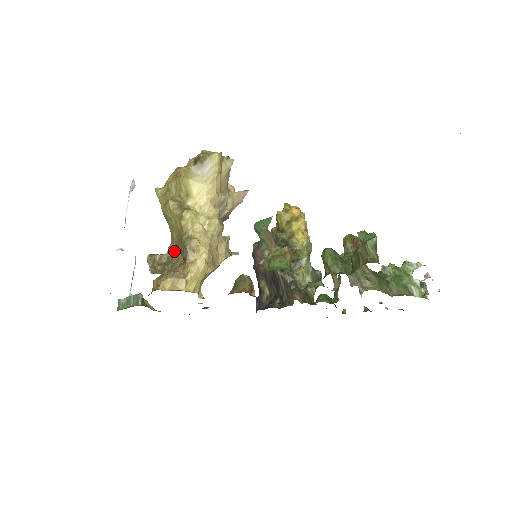
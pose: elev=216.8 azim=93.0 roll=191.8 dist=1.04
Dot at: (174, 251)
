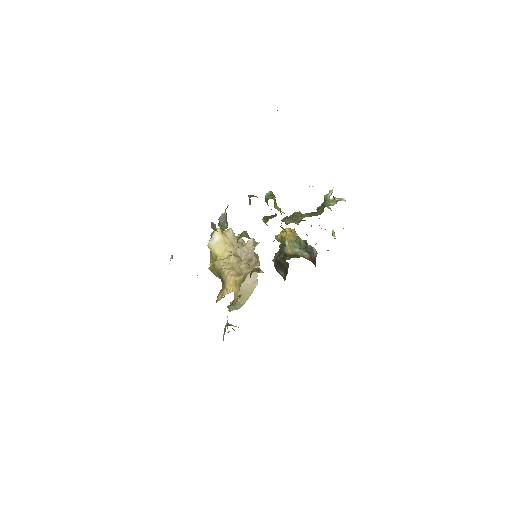
Dot at: occluded
